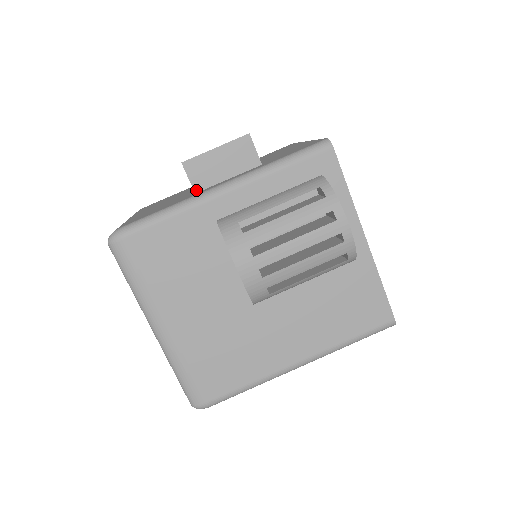
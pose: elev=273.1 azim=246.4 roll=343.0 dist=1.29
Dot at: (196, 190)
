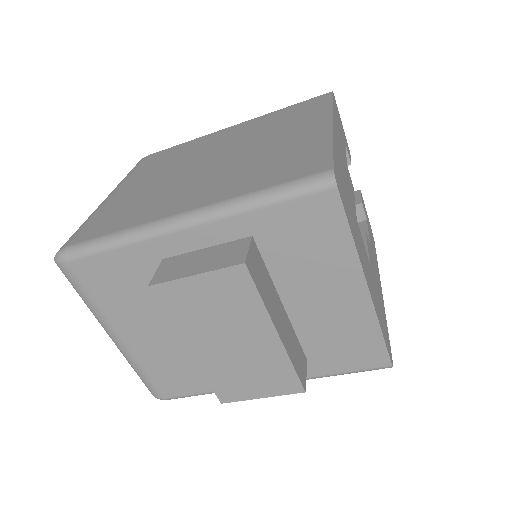
Dot at: occluded
